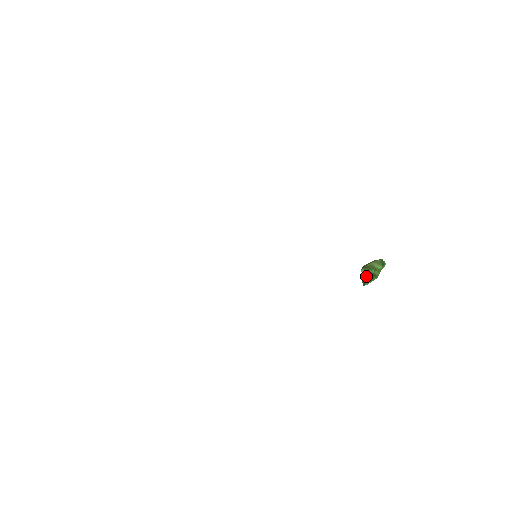
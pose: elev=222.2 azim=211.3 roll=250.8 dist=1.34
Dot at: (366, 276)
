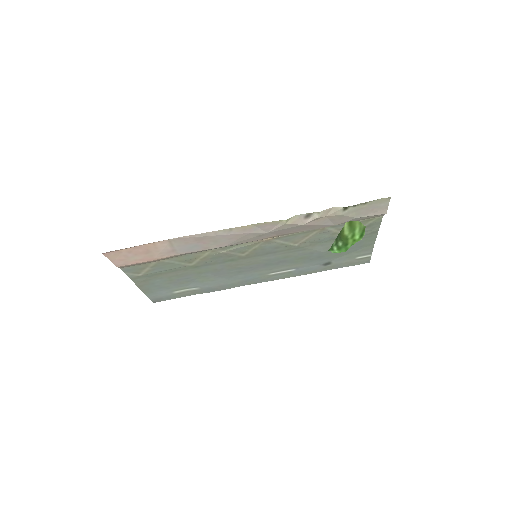
Dot at: (341, 237)
